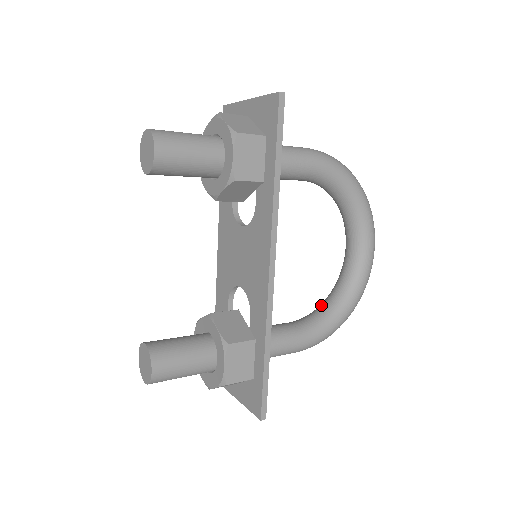
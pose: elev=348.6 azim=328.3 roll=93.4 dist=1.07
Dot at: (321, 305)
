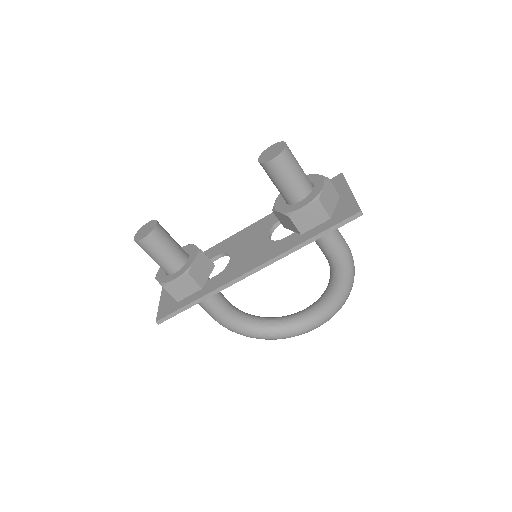
Dot at: (255, 316)
